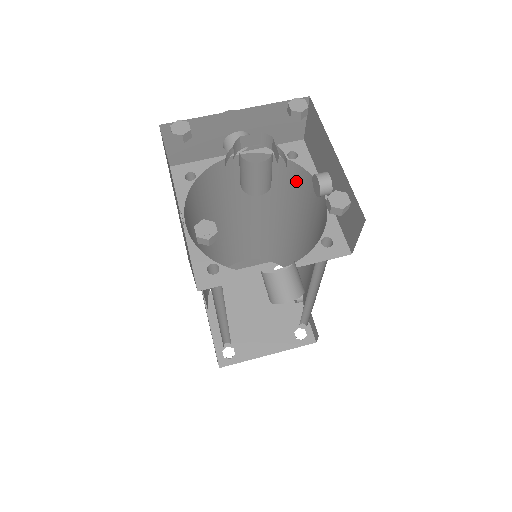
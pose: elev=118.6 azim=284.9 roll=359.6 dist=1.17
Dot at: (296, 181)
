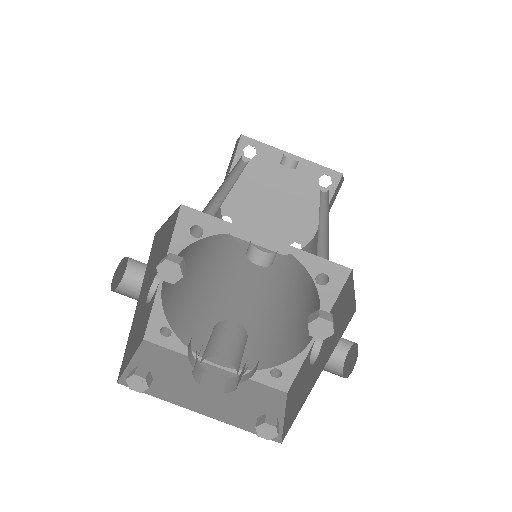
Dot at: occluded
